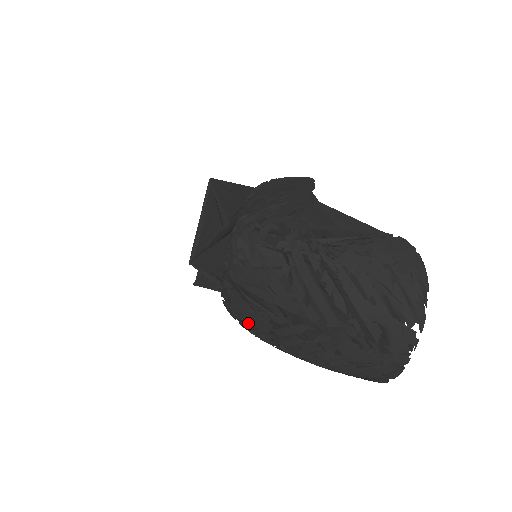
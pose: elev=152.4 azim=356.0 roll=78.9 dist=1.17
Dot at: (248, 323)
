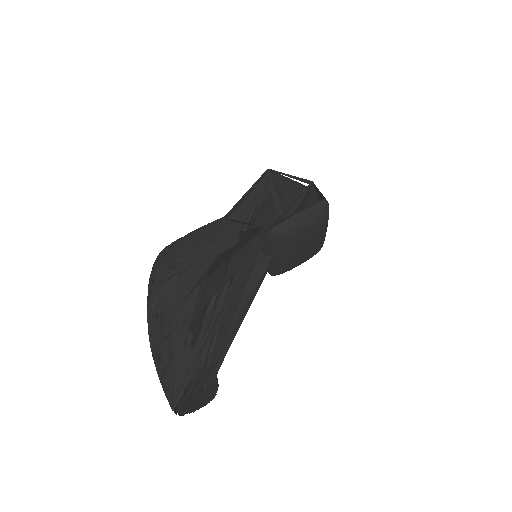
Dot at: occluded
